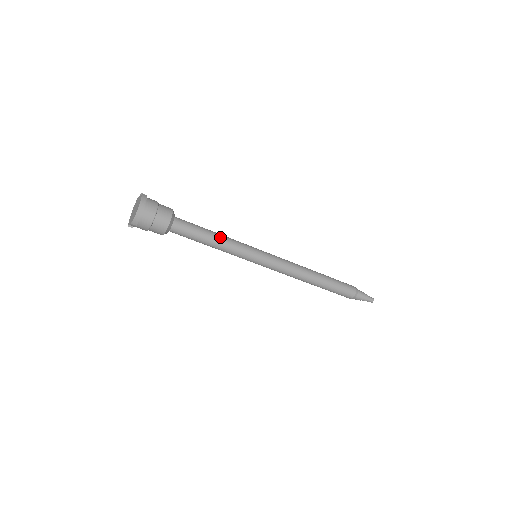
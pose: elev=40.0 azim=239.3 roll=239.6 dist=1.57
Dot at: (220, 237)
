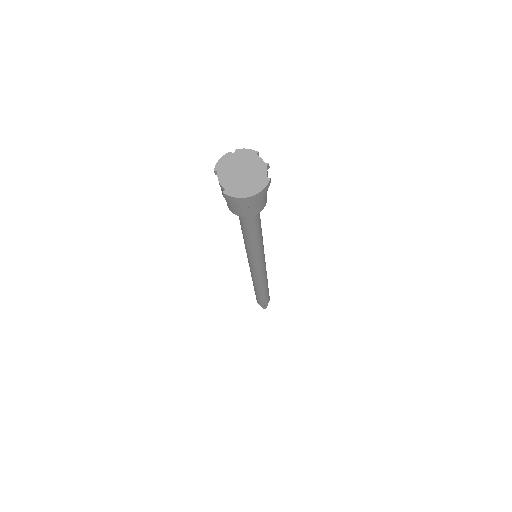
Dot at: (259, 239)
